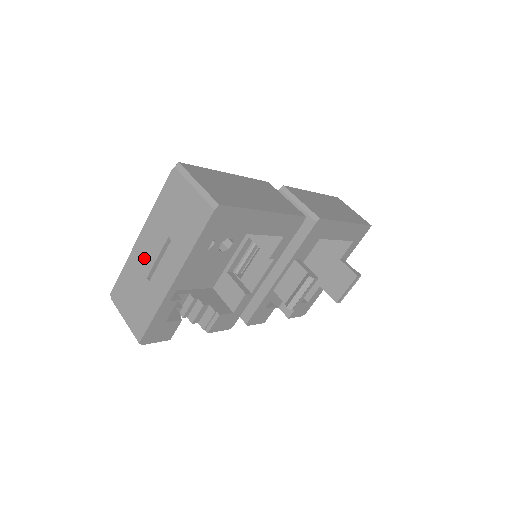
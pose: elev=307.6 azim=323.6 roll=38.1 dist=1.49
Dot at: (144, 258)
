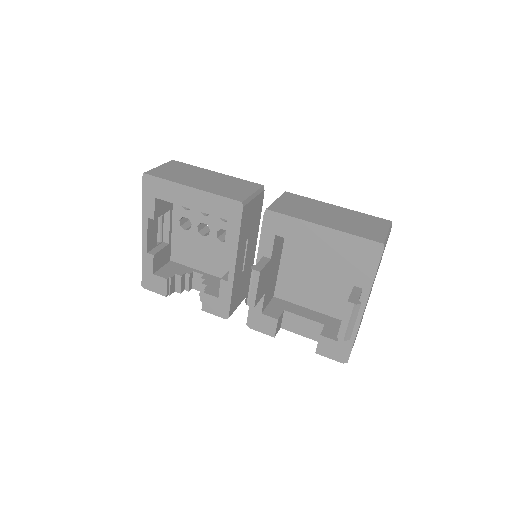
Dot at: occluded
